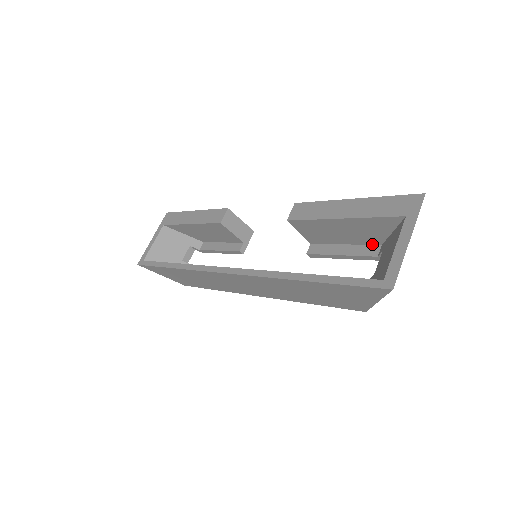
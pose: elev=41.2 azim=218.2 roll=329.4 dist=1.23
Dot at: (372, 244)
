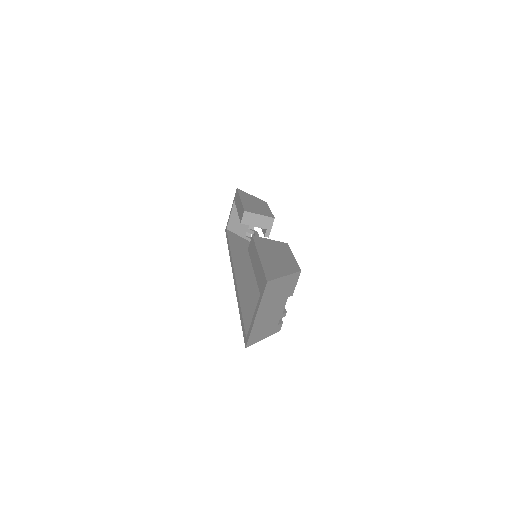
Dot at: occluded
